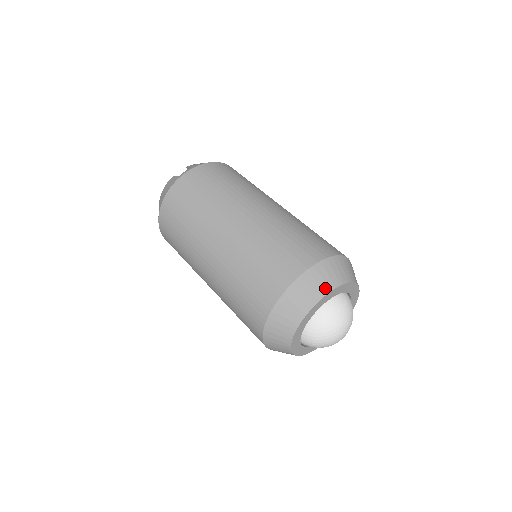
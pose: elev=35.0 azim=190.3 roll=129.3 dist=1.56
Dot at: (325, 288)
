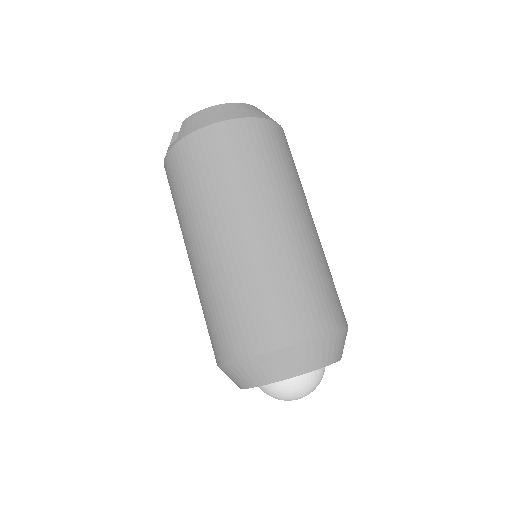
Dot at: (251, 382)
